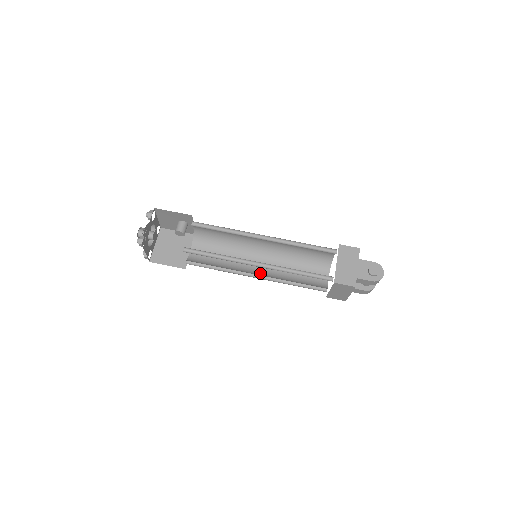
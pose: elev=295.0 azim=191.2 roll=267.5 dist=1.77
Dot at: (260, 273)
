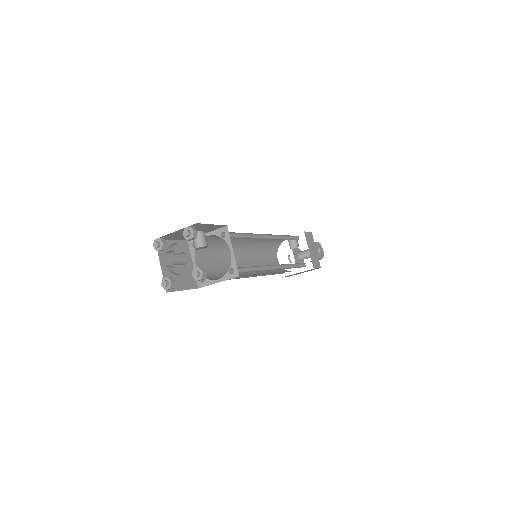
Dot at: occluded
